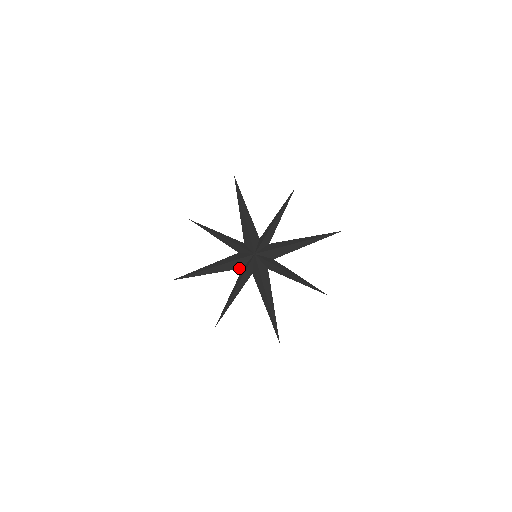
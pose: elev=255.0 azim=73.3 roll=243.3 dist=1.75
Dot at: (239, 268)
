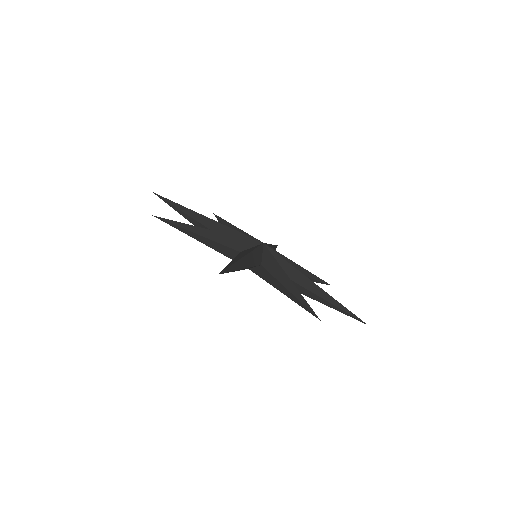
Dot at: occluded
